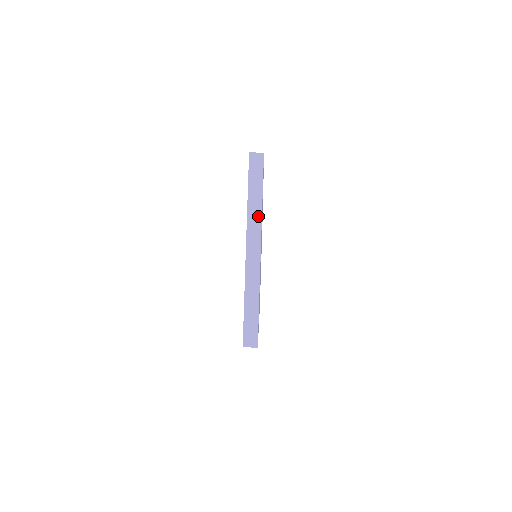
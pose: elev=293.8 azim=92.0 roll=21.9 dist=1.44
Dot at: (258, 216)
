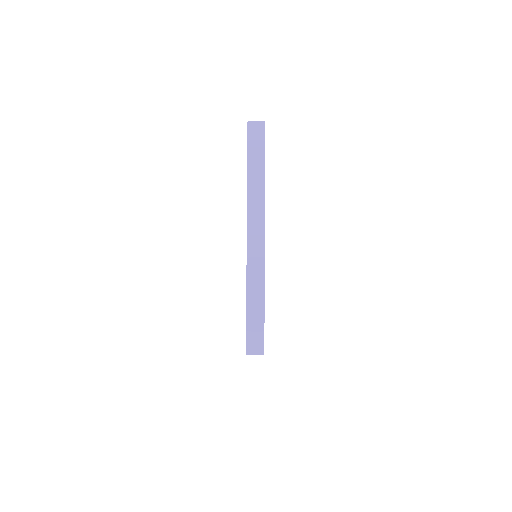
Dot at: (260, 196)
